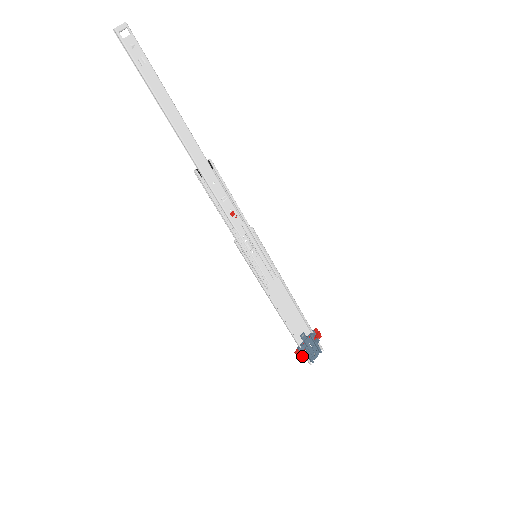
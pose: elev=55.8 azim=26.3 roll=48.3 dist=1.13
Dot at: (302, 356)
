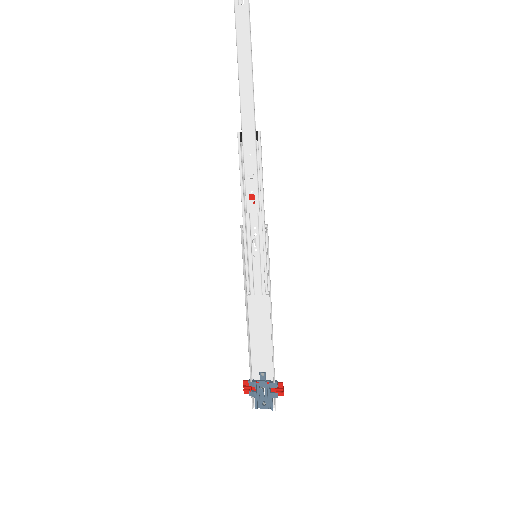
Dot at: (249, 392)
